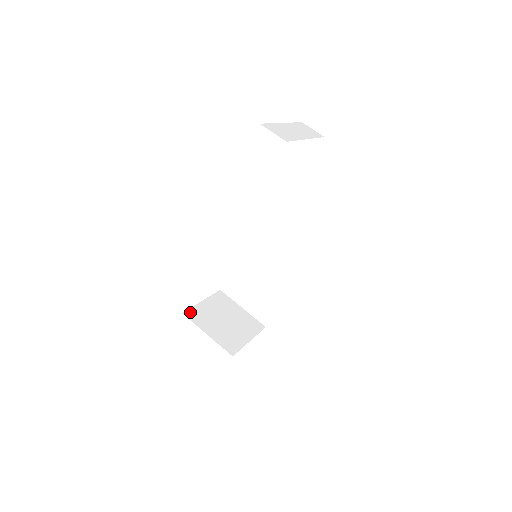
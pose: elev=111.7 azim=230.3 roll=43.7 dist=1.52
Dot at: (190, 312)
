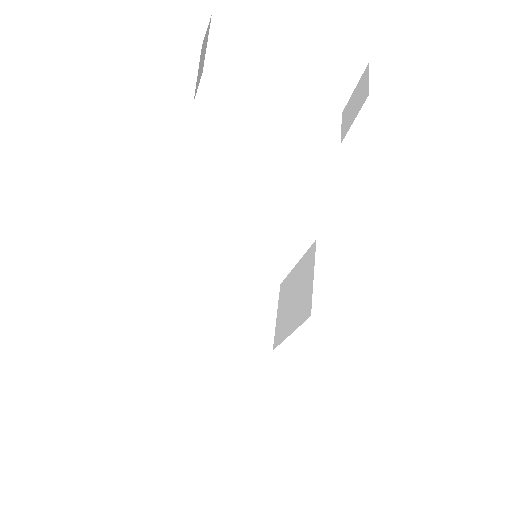
Dot at: (216, 272)
